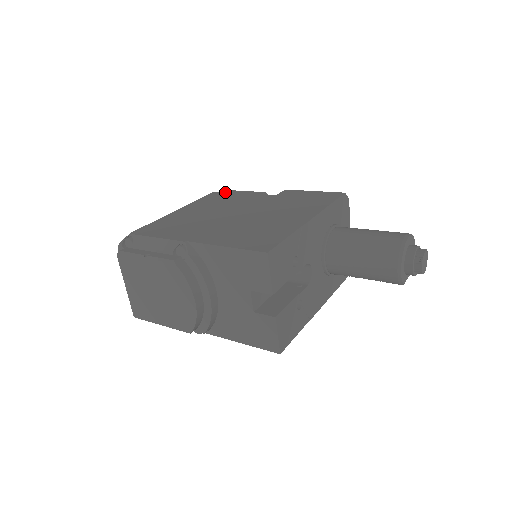
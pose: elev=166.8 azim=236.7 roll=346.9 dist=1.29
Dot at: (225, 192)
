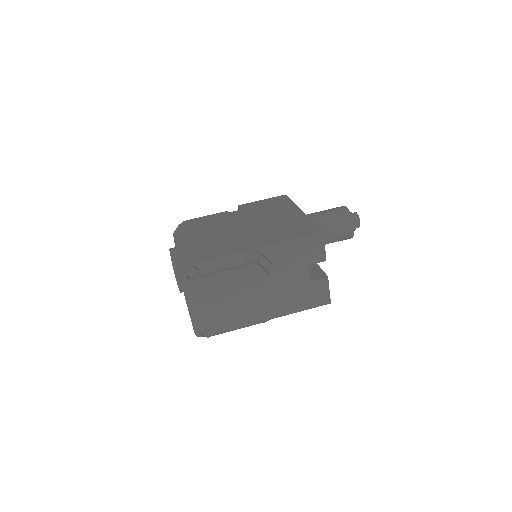
Dot at: (192, 221)
